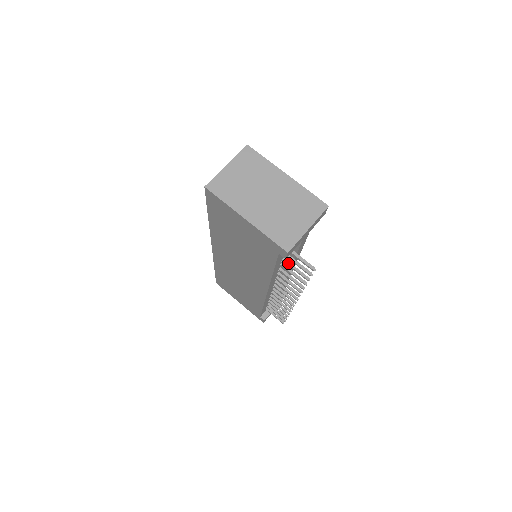
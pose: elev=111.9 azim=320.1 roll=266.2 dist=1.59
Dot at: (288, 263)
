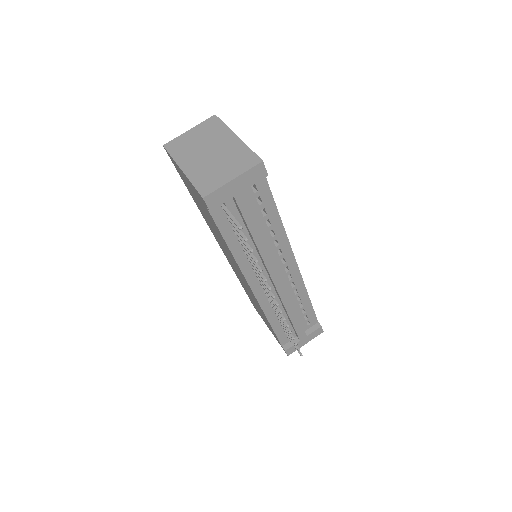
Dot at: (238, 234)
